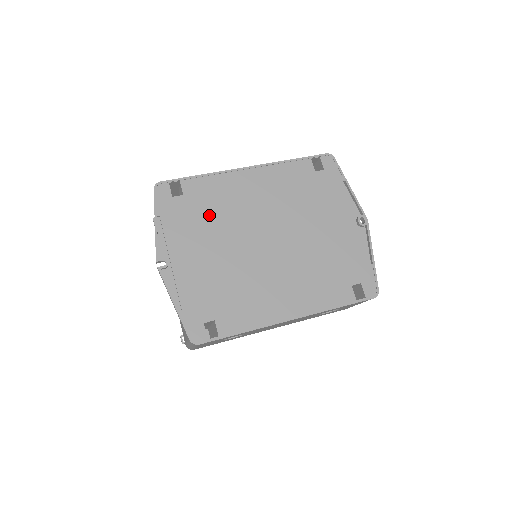
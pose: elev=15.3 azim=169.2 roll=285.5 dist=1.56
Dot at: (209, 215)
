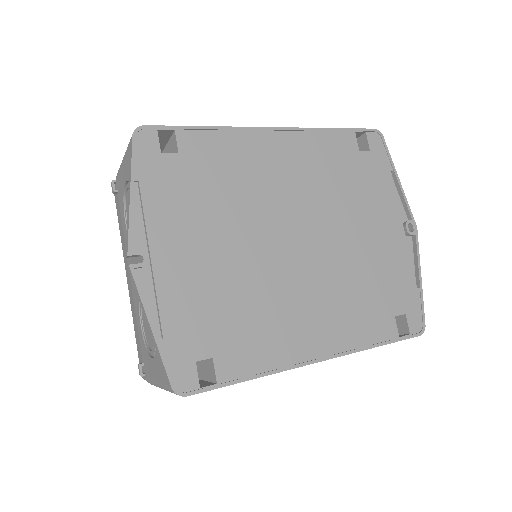
Dot at: (215, 191)
